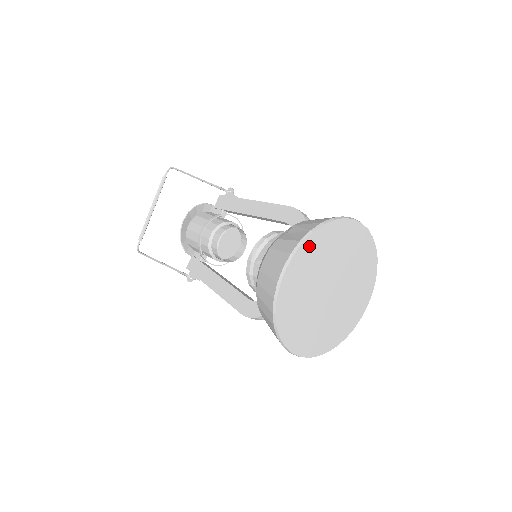
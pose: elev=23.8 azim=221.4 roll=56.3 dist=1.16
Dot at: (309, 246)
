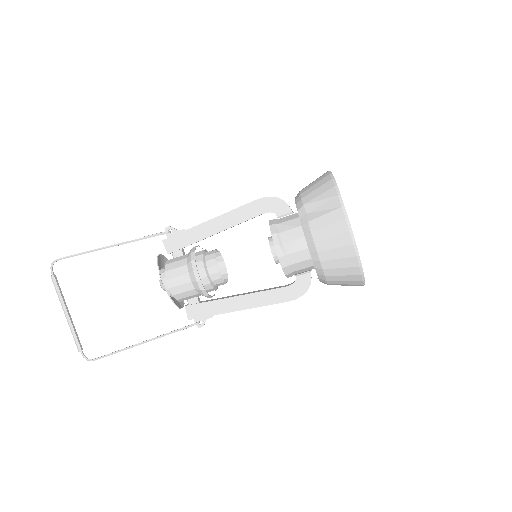
Dot at: occluded
